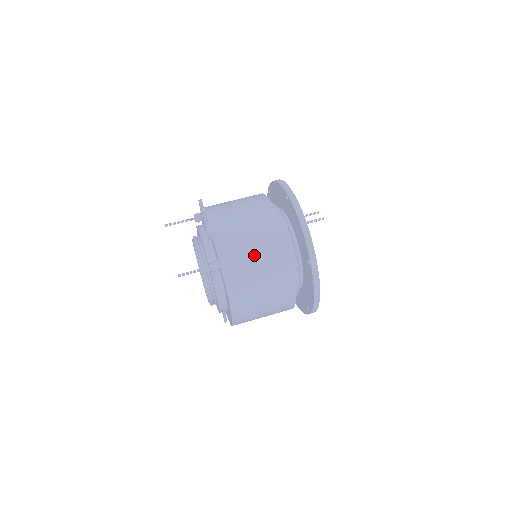
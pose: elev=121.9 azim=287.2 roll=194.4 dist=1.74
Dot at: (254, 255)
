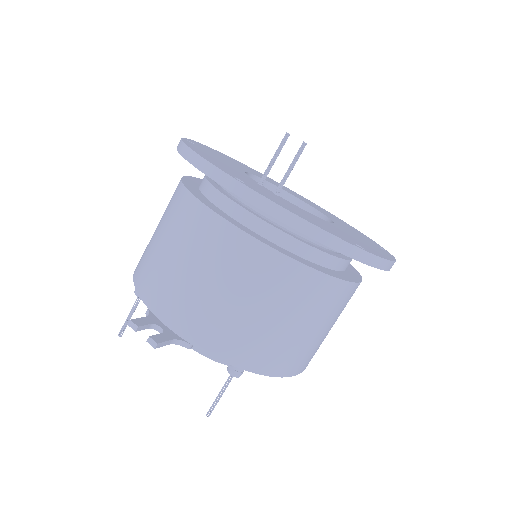
Dot at: (273, 320)
